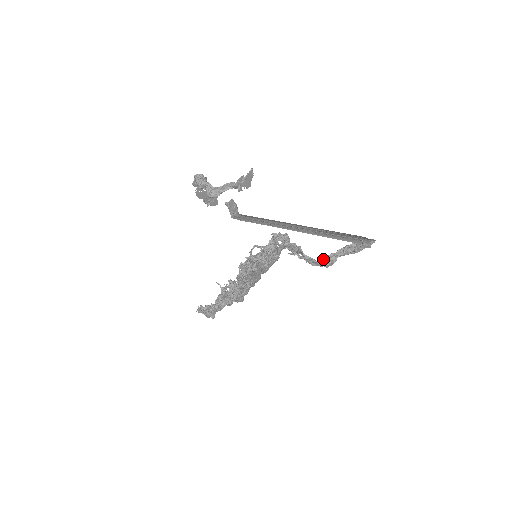
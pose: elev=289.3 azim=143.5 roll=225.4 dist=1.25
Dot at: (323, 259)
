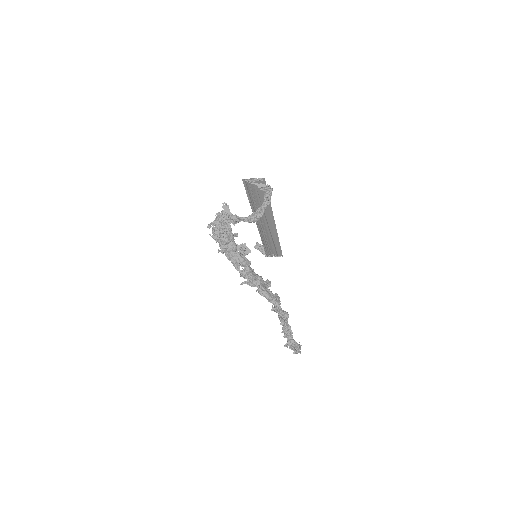
Dot at: (252, 214)
